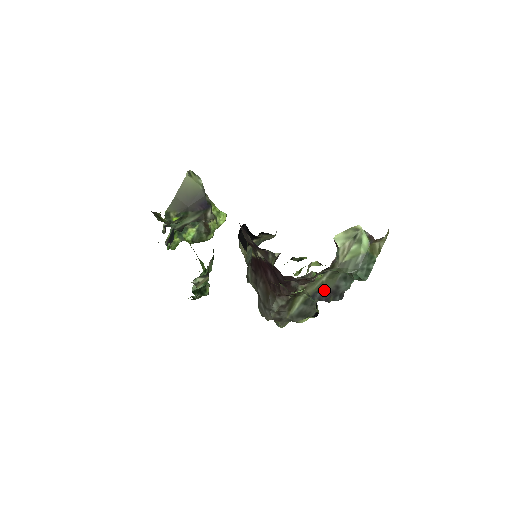
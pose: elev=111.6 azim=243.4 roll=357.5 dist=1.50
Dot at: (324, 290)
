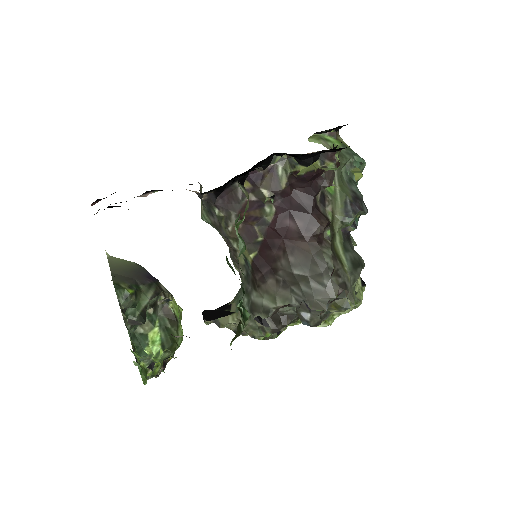
Dot at: (349, 198)
